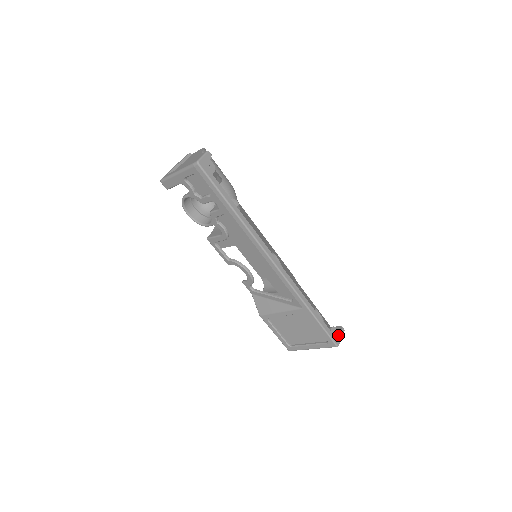
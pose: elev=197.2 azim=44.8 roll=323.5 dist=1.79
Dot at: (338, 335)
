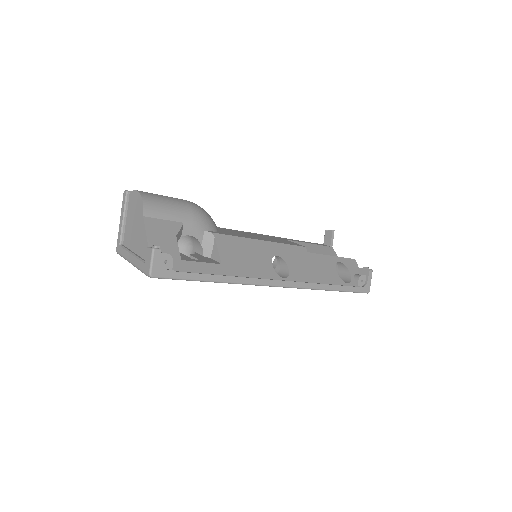
Dot at: (367, 282)
